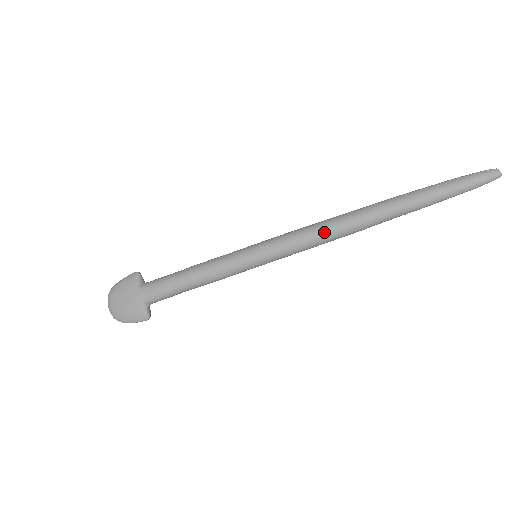
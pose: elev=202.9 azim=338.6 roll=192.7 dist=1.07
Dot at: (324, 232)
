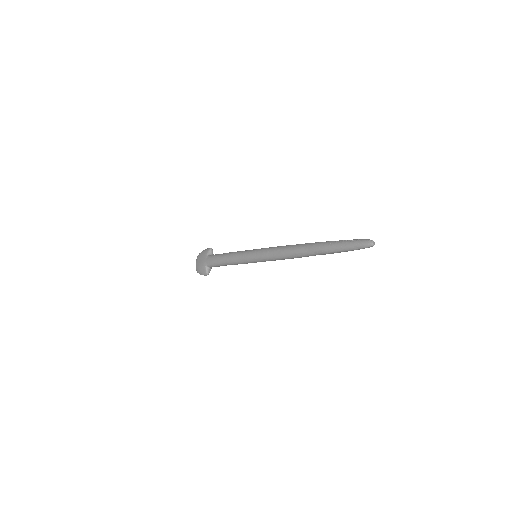
Dot at: (282, 252)
